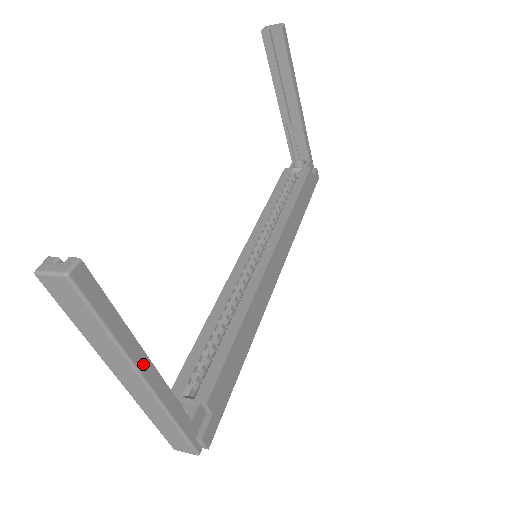
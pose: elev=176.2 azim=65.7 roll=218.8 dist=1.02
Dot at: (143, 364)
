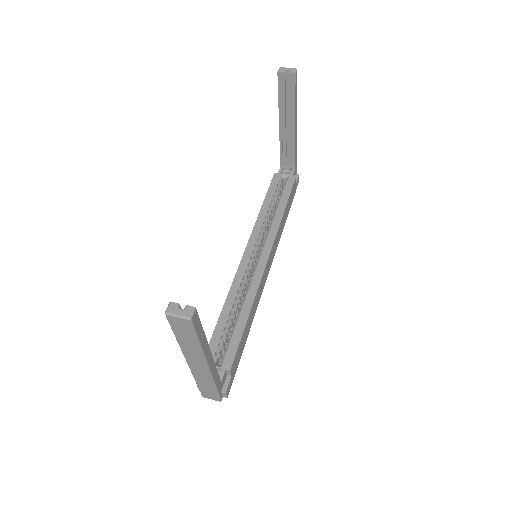
Dot at: (209, 357)
